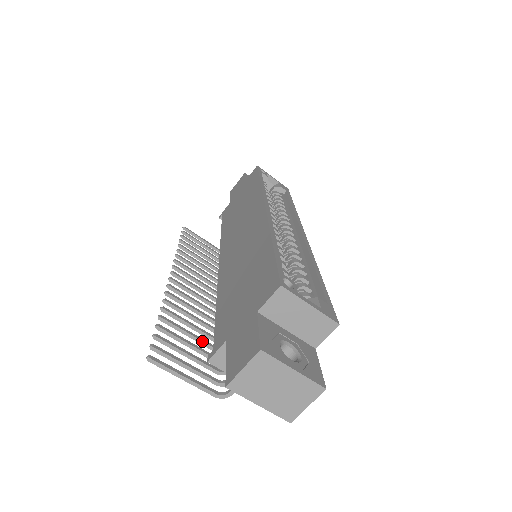
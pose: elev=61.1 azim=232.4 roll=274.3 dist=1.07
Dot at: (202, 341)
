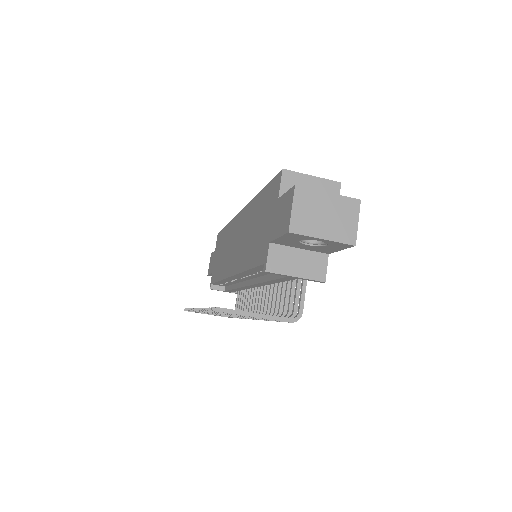
Dot at: occluded
